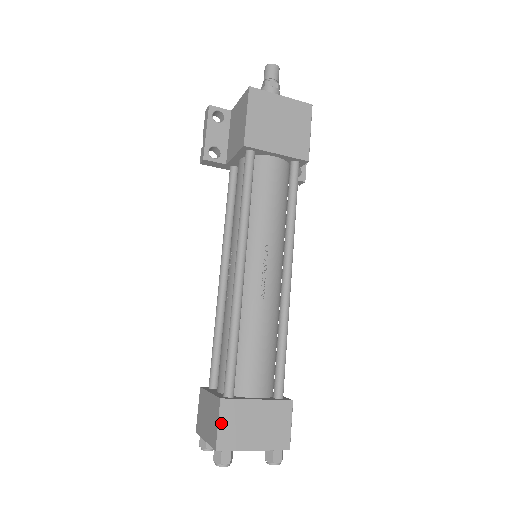
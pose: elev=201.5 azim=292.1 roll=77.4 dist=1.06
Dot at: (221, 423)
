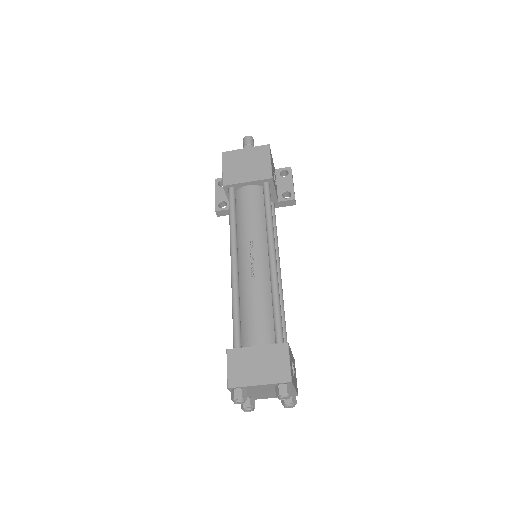
Dot at: (229, 367)
